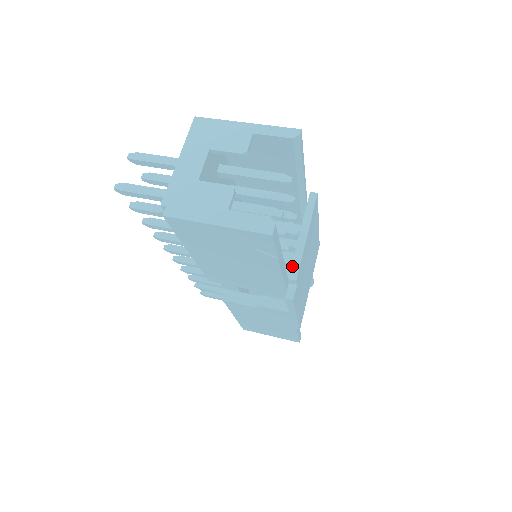
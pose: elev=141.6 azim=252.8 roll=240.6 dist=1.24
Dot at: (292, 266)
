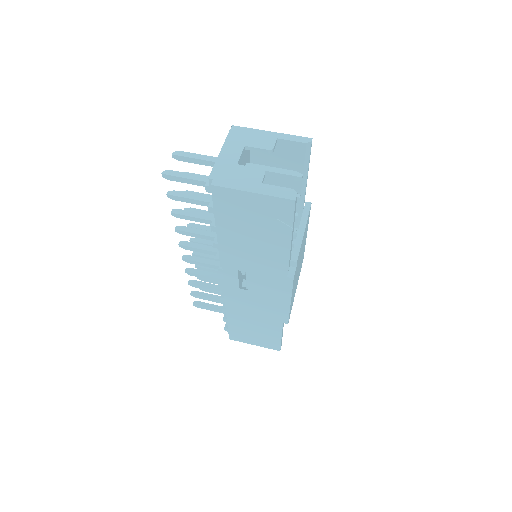
Dot at: (293, 252)
